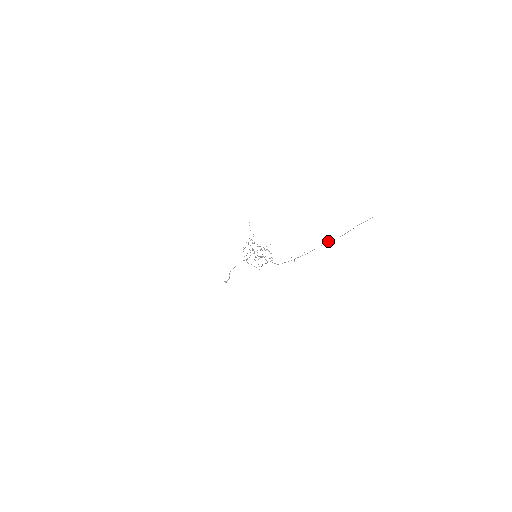
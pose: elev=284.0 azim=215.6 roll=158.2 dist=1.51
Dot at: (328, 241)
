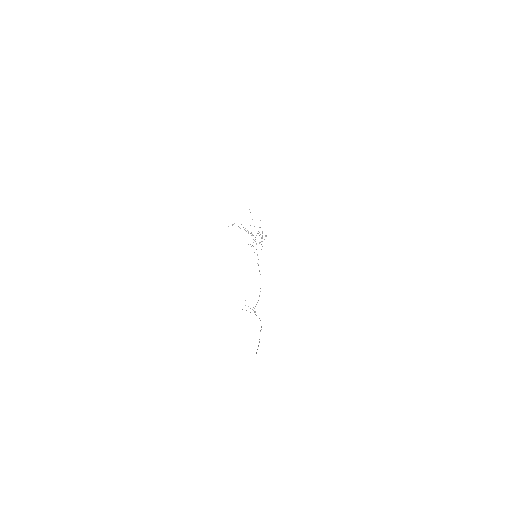
Dot at: occluded
